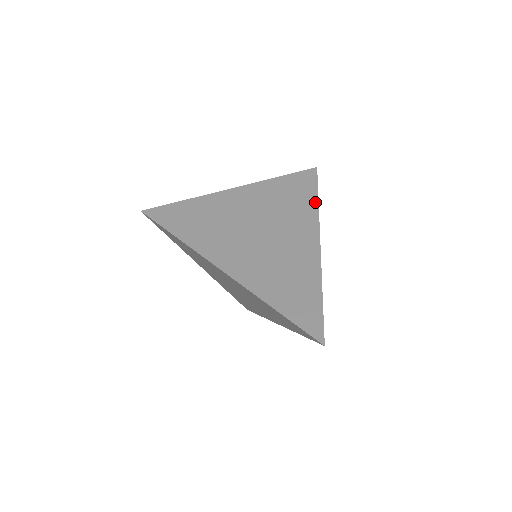
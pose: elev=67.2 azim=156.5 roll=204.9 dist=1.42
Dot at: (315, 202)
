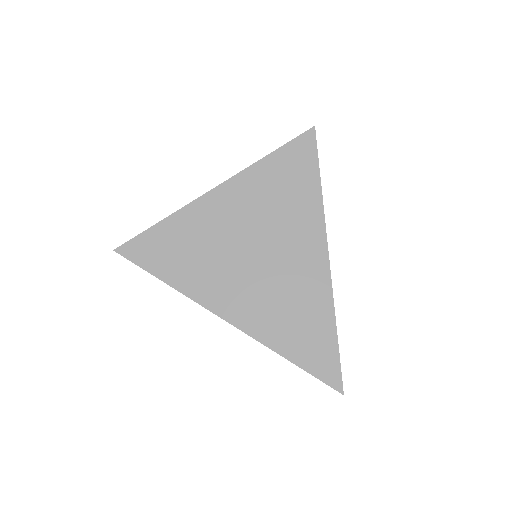
Dot at: (318, 193)
